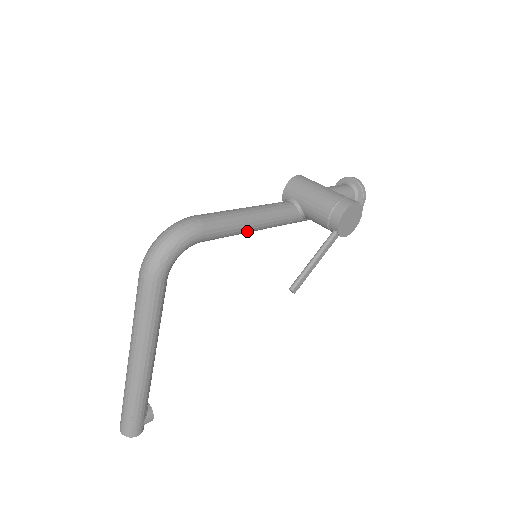
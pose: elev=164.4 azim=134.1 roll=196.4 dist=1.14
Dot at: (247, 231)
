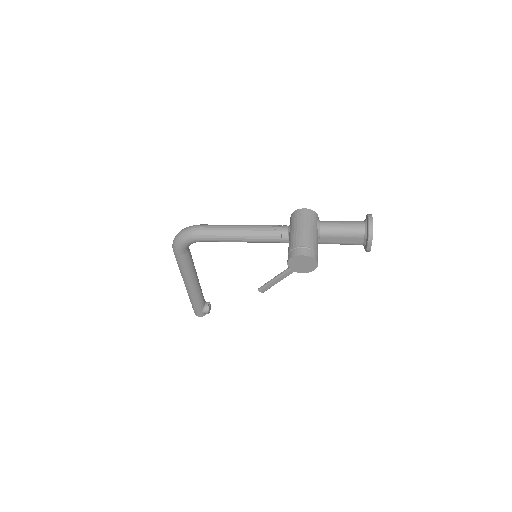
Dot at: occluded
